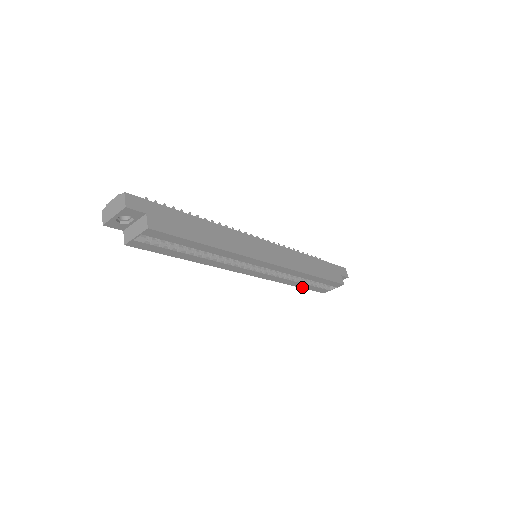
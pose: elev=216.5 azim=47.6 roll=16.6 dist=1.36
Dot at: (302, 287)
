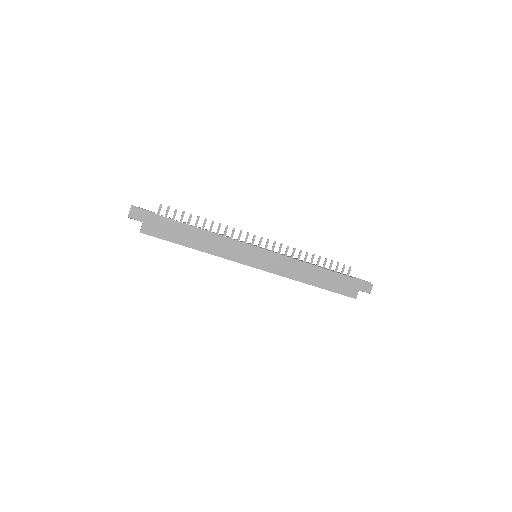
Dot at: occluded
